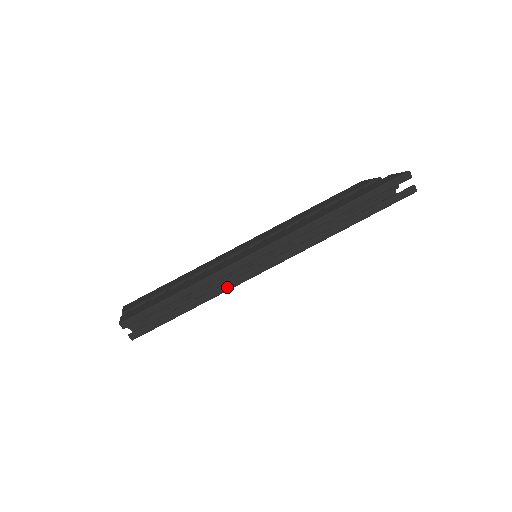
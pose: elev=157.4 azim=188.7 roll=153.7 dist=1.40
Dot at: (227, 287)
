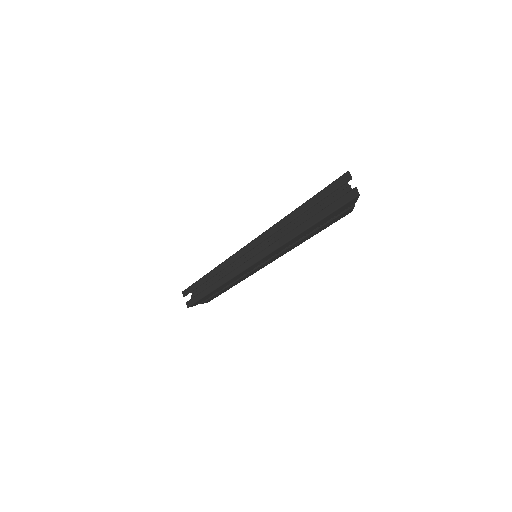
Dot at: (229, 277)
